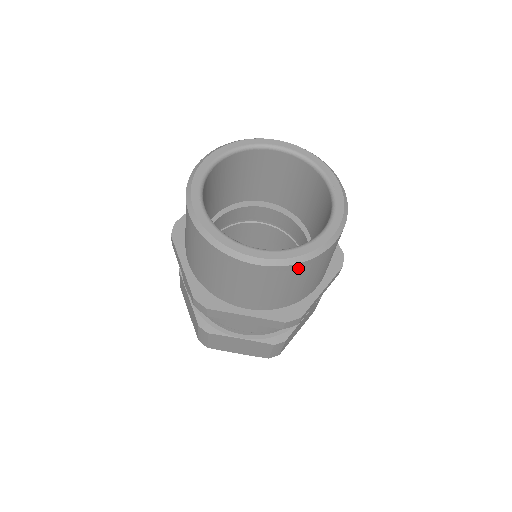
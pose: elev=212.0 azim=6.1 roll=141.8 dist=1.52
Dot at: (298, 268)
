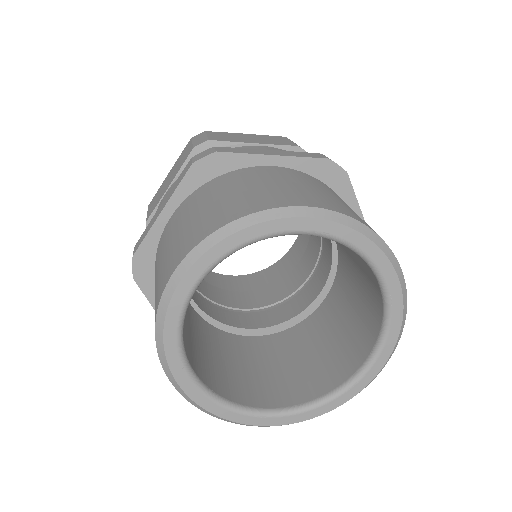
Dot at: occluded
